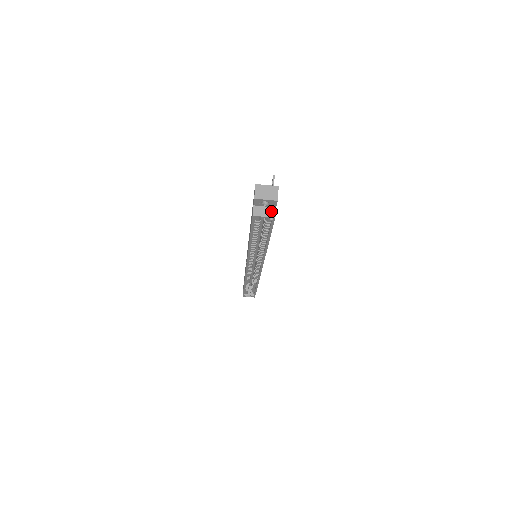
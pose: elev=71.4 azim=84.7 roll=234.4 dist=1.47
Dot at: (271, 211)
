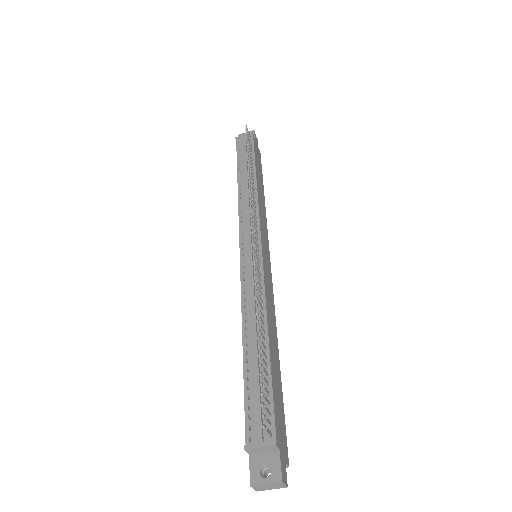
Dot at: occluded
